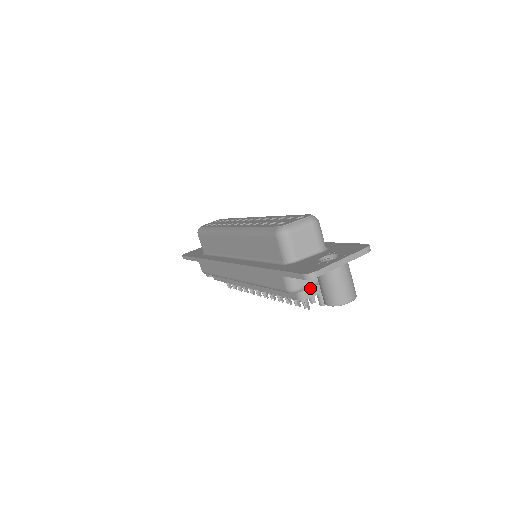
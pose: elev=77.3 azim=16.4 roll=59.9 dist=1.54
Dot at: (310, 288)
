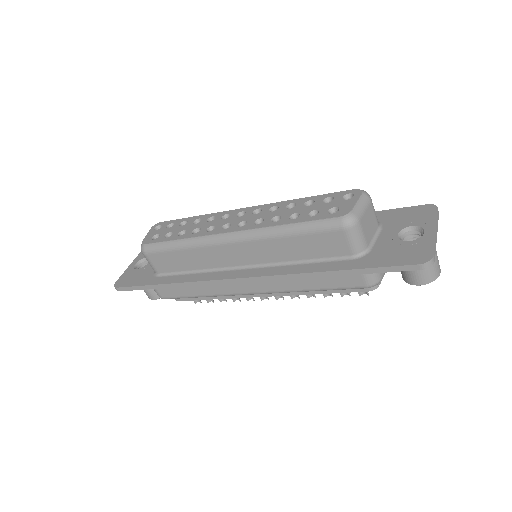
Dot at: occluded
